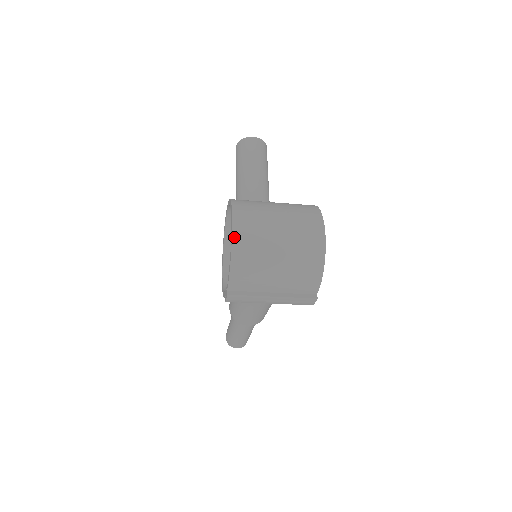
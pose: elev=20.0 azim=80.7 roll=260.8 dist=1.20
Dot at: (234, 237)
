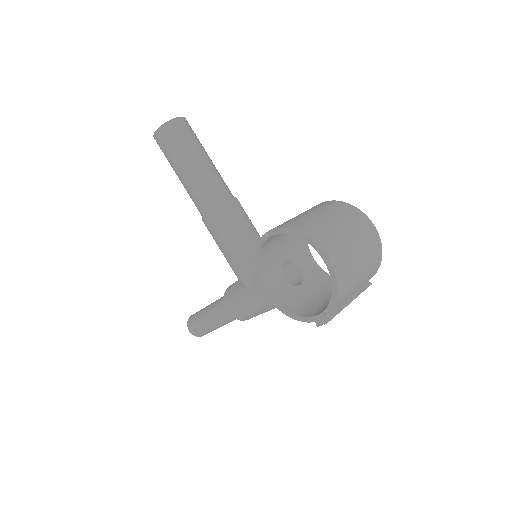
Dot at: (336, 272)
